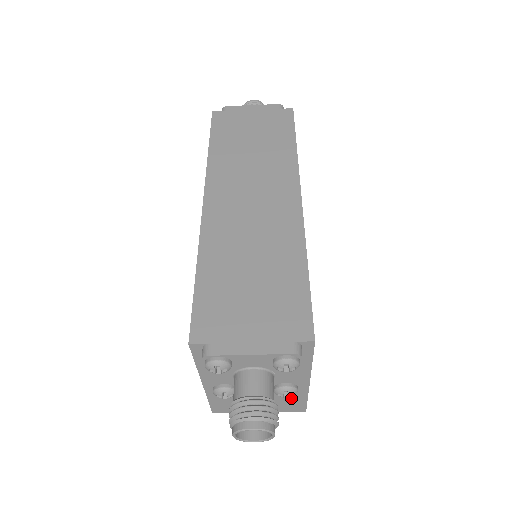
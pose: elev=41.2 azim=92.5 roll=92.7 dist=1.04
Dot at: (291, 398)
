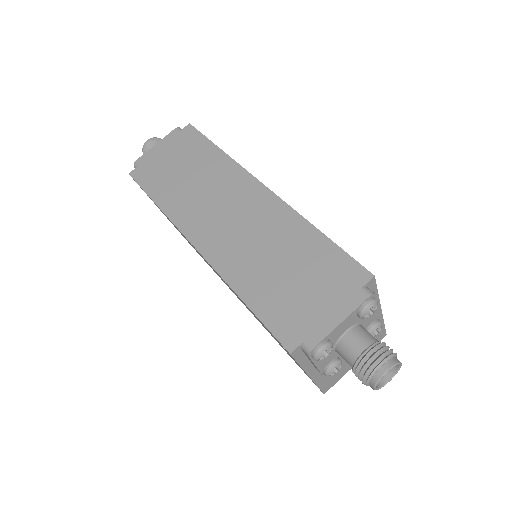
Dot at: occluded
